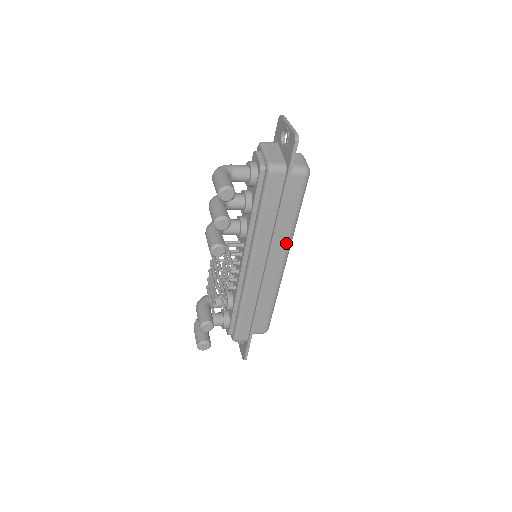
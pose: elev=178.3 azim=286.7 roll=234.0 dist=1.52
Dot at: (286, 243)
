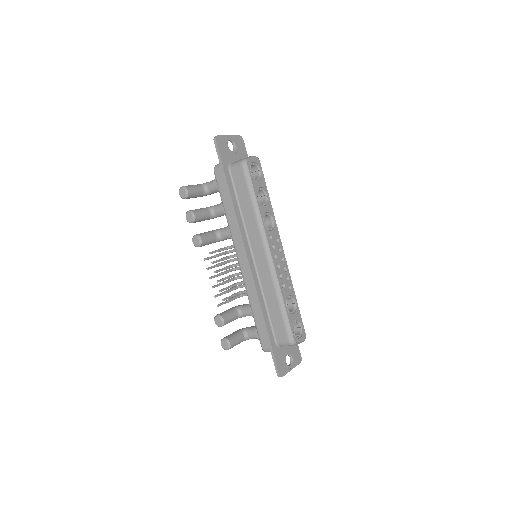
Dot at: (258, 232)
